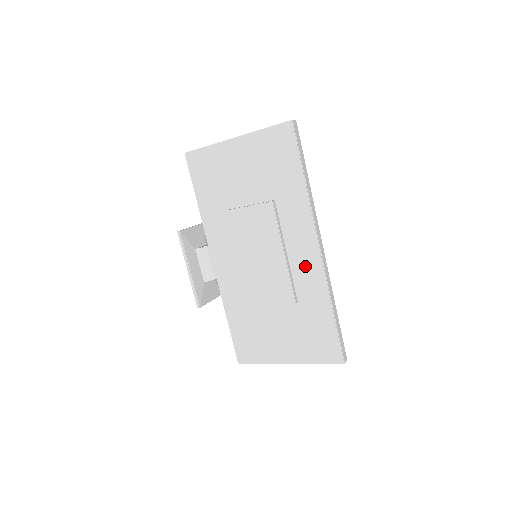
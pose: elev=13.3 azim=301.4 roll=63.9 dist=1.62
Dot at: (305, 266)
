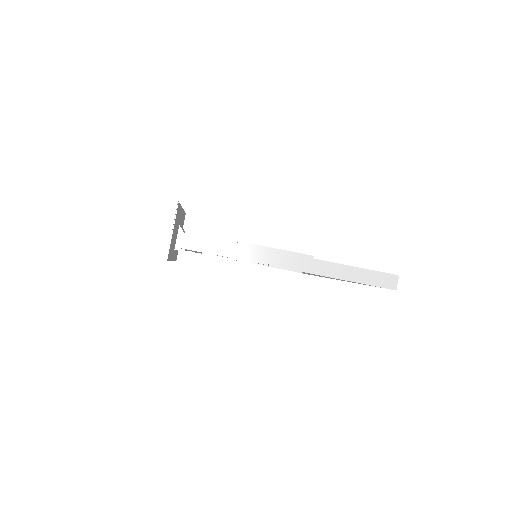
Dot at: occluded
